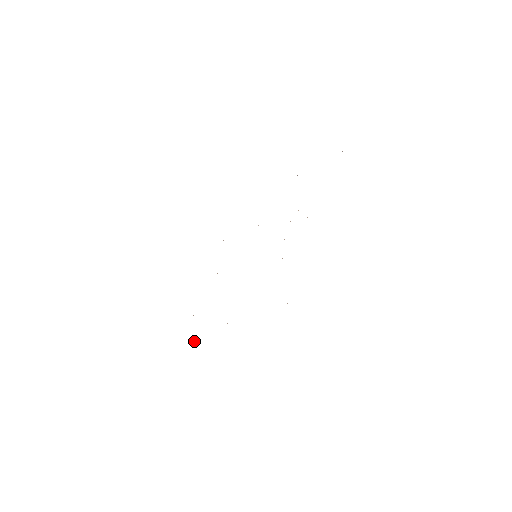
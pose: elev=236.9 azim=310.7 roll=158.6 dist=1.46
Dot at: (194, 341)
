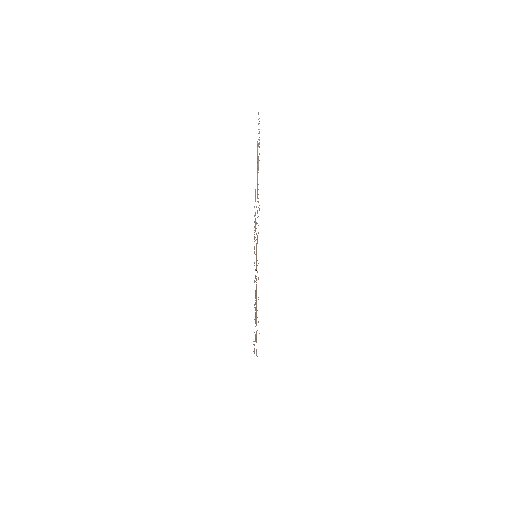
Dot at: occluded
